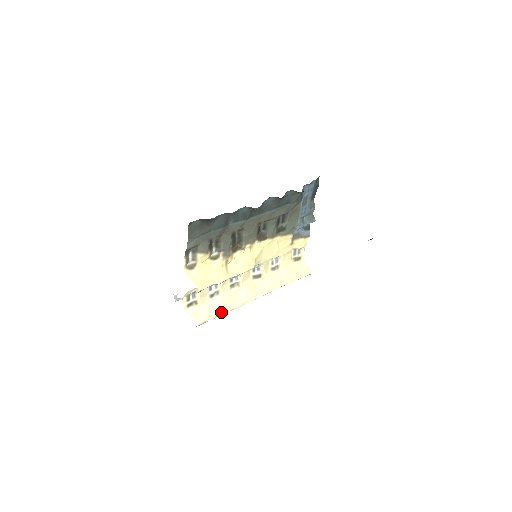
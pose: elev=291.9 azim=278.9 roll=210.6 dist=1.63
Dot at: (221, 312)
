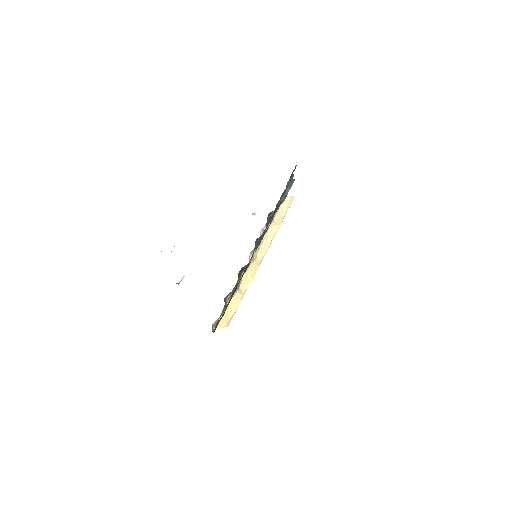
Dot at: occluded
